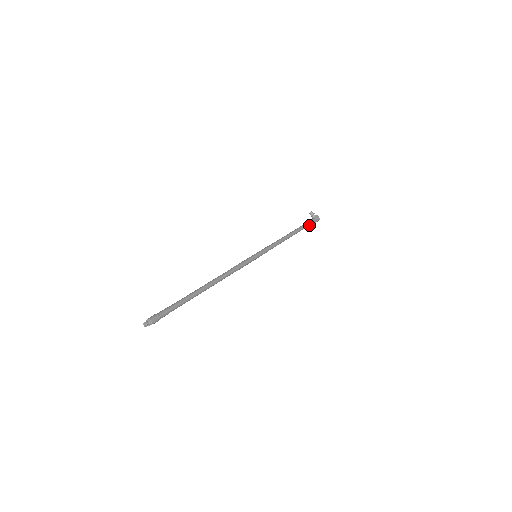
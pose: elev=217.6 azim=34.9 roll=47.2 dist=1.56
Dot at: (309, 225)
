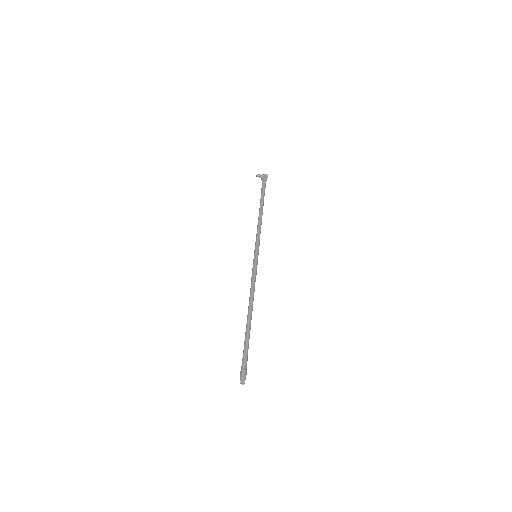
Dot at: occluded
